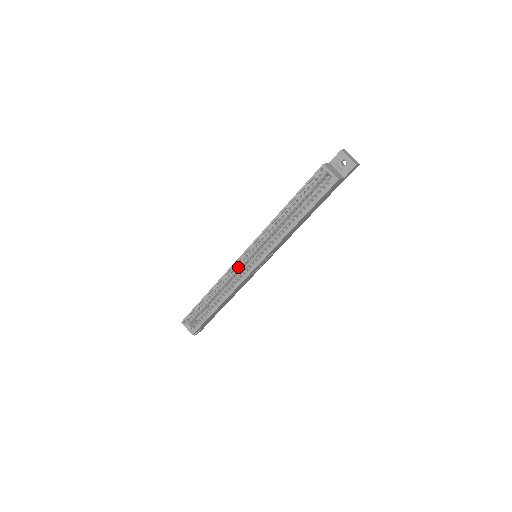
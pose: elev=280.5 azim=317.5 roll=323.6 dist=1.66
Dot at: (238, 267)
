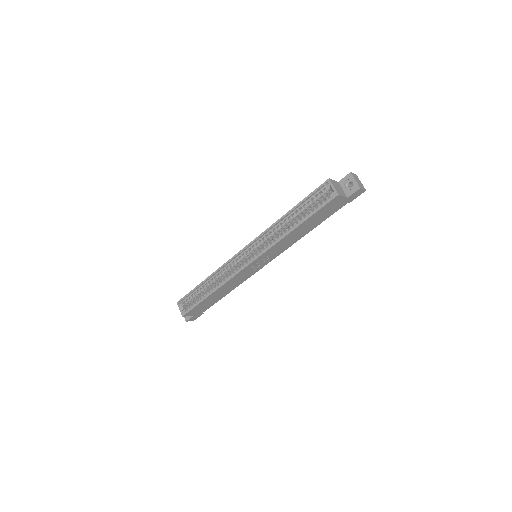
Dot at: (237, 261)
